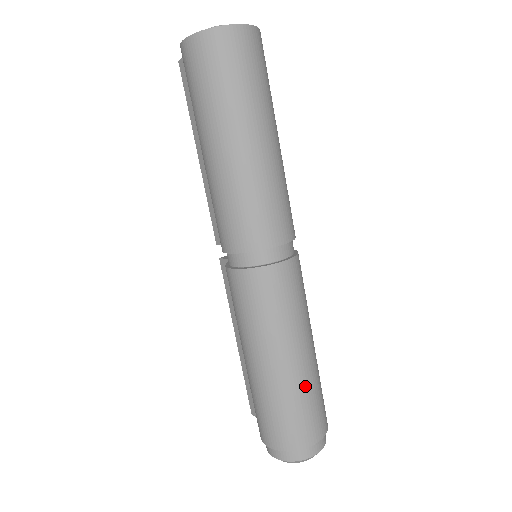
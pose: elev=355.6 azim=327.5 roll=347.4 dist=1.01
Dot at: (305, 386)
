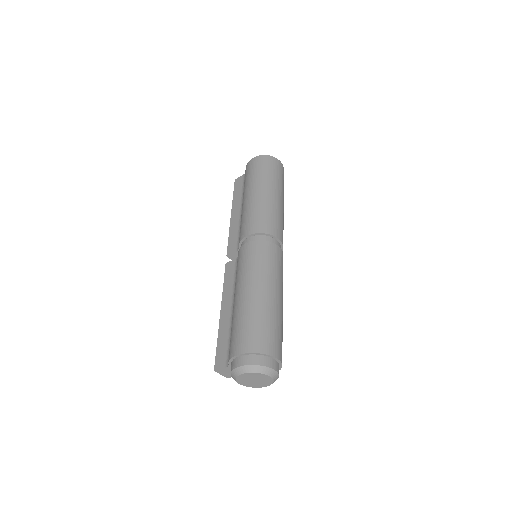
Dot at: (278, 316)
